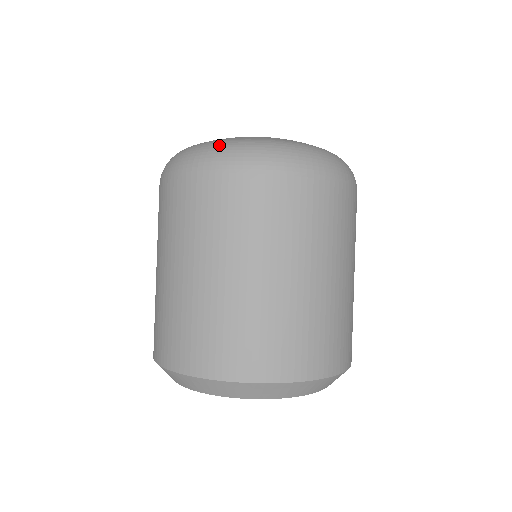
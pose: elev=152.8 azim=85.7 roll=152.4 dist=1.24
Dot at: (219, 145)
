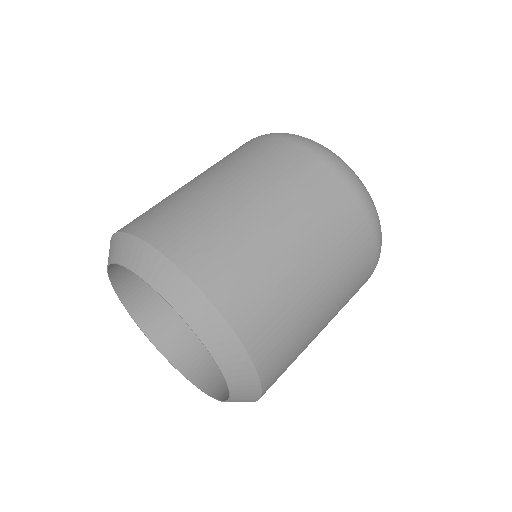
Dot at: occluded
